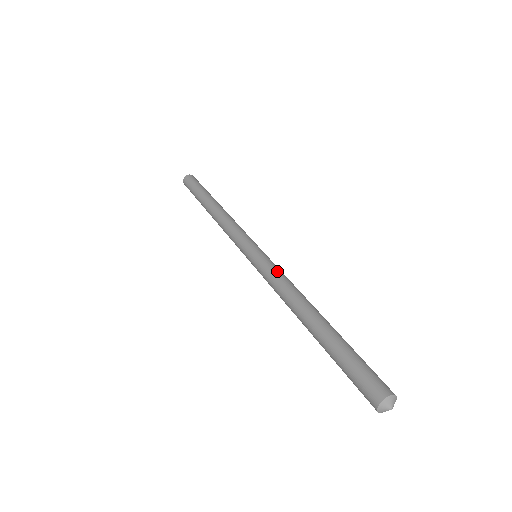
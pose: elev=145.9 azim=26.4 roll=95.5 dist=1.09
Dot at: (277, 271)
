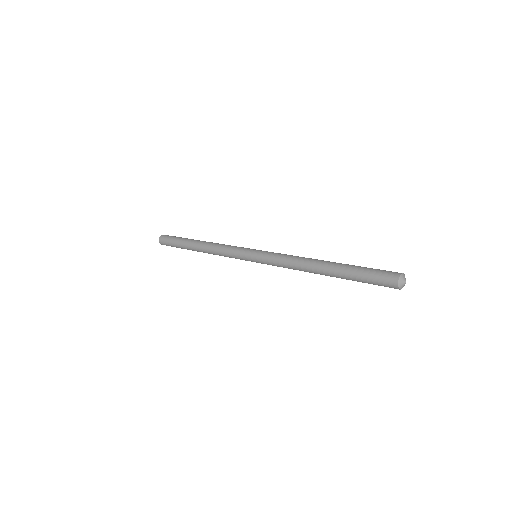
Dot at: (283, 254)
